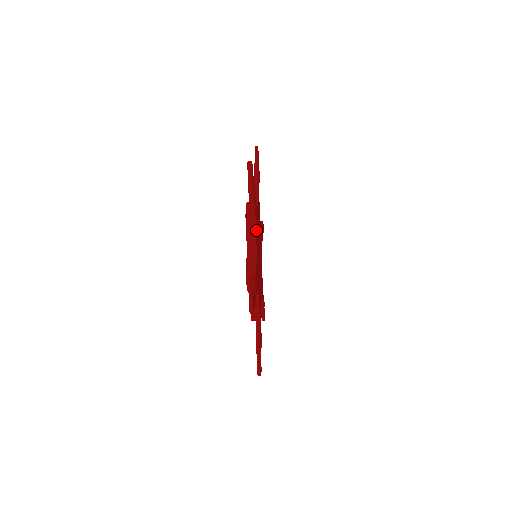
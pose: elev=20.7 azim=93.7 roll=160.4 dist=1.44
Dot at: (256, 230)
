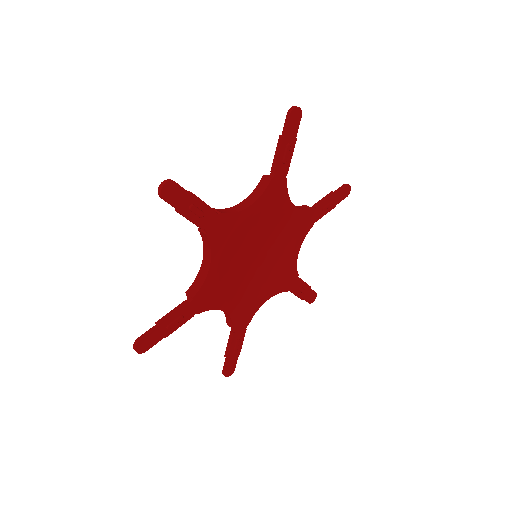
Dot at: (214, 304)
